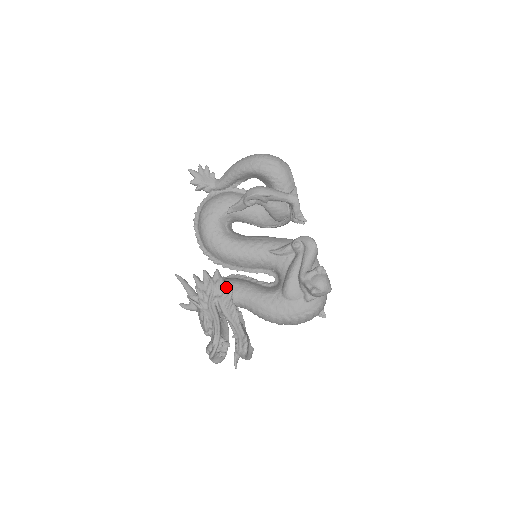
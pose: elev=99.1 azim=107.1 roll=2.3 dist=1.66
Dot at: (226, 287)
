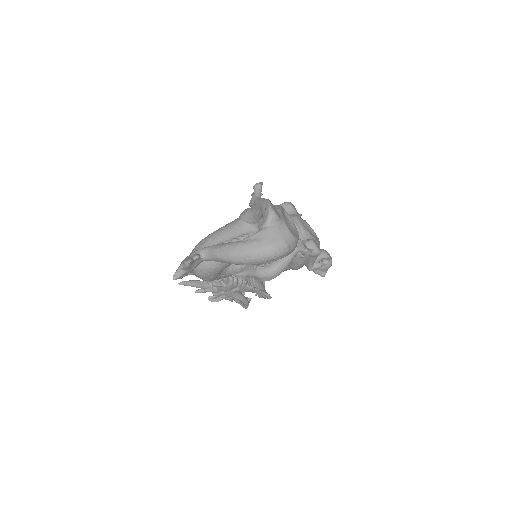
Dot at: (238, 281)
